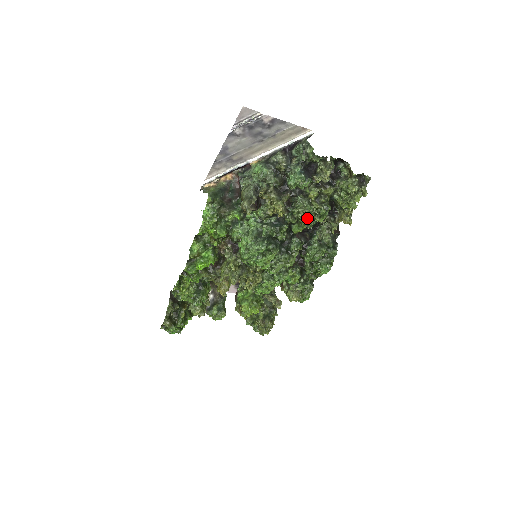
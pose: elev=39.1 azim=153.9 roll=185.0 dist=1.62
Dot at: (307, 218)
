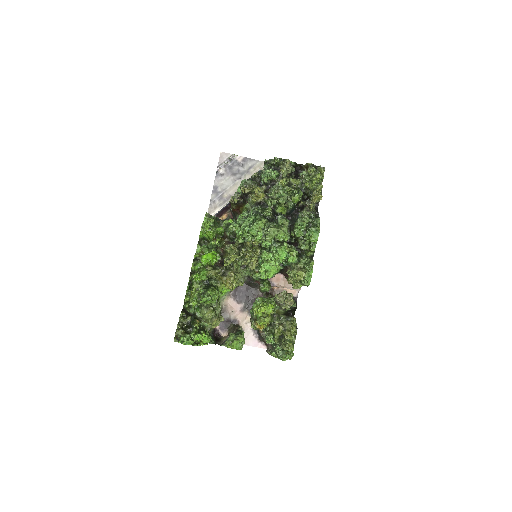
Dot at: (284, 197)
